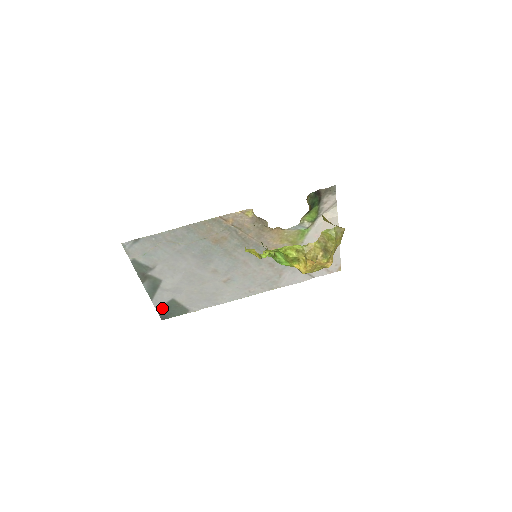
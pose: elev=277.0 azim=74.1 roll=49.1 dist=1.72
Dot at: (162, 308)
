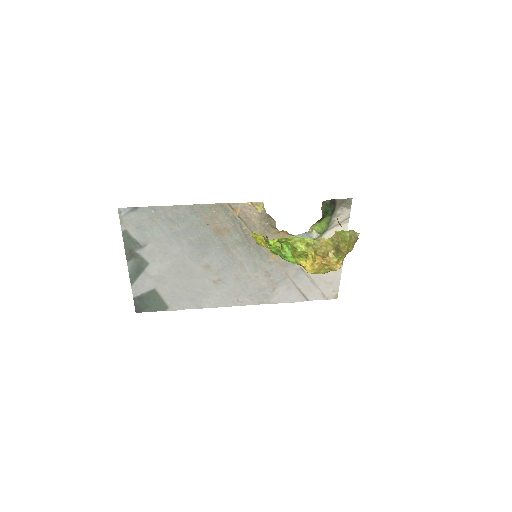
Dot at: (140, 298)
